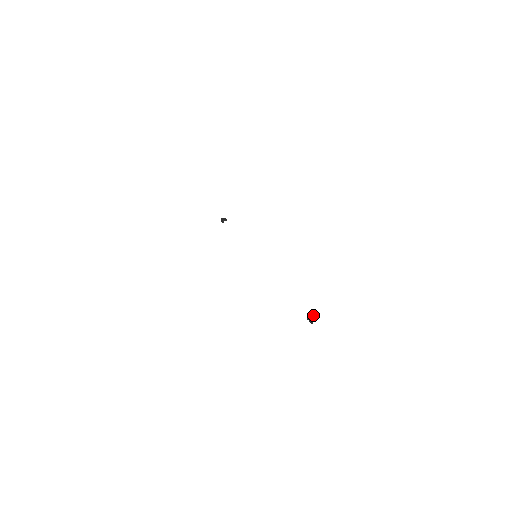
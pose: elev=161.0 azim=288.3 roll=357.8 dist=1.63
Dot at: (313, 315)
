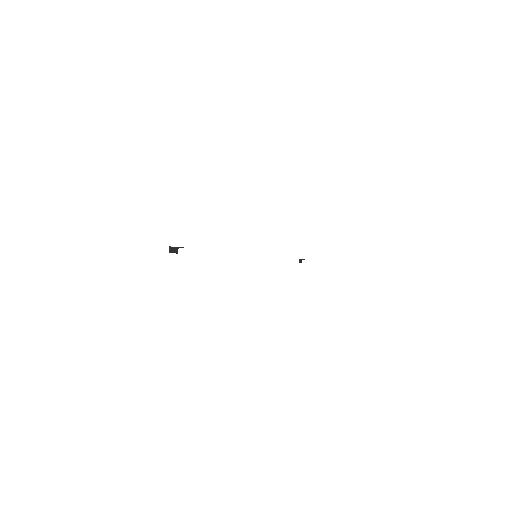
Dot at: (177, 247)
